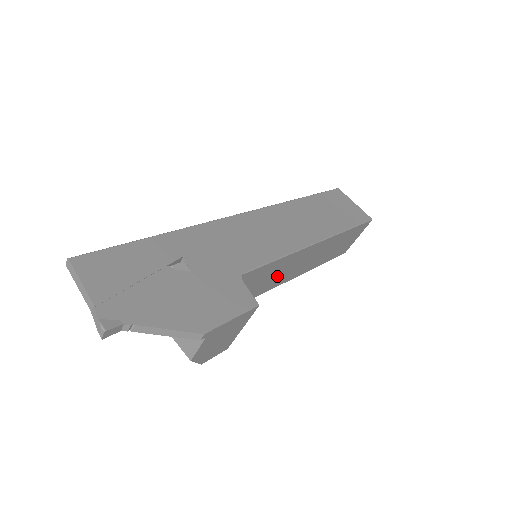
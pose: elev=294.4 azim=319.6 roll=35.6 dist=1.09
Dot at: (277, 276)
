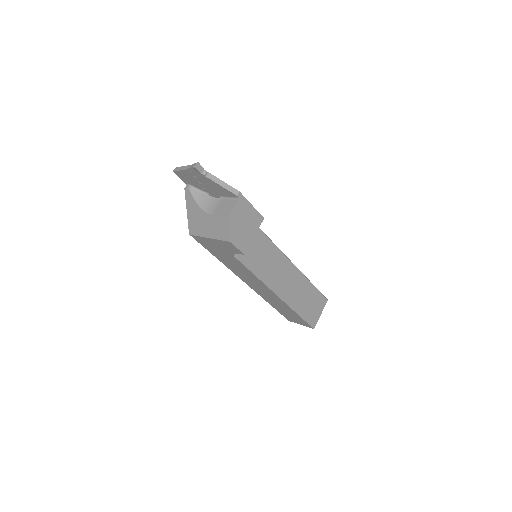
Dot at: (269, 268)
